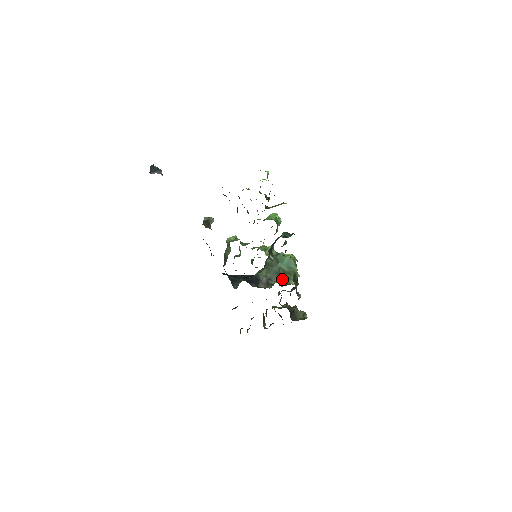
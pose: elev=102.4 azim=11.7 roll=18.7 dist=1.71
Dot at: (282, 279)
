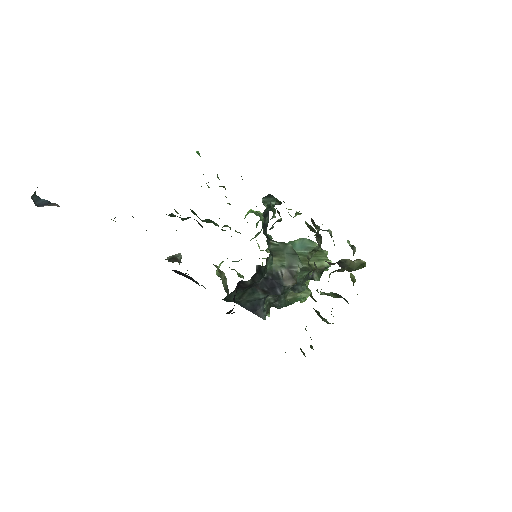
Dot at: occluded
